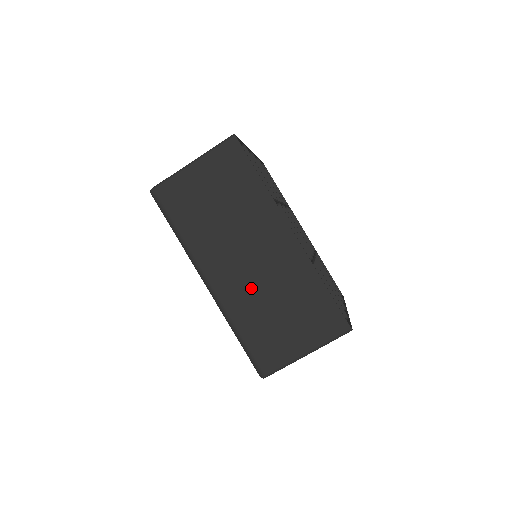
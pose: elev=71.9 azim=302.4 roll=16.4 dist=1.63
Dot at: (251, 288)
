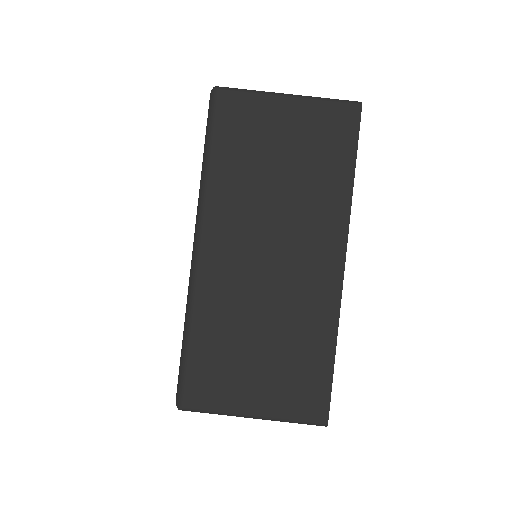
Dot at: (247, 292)
